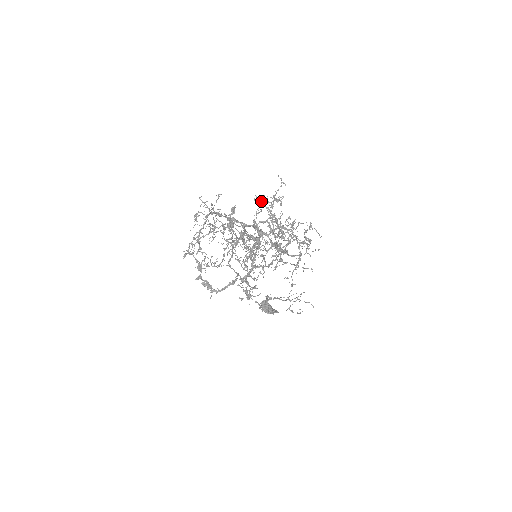
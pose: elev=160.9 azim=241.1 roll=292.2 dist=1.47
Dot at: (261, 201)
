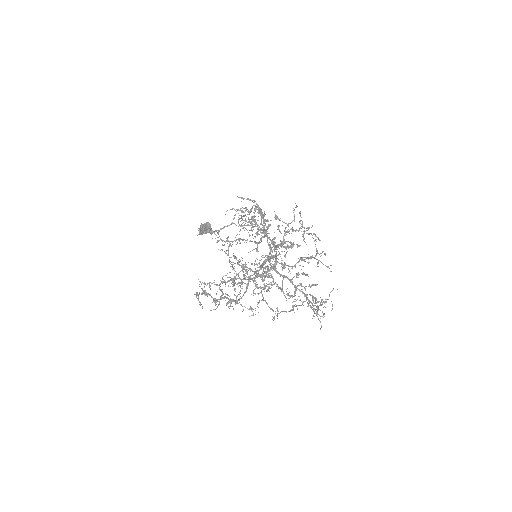
Dot at: occluded
